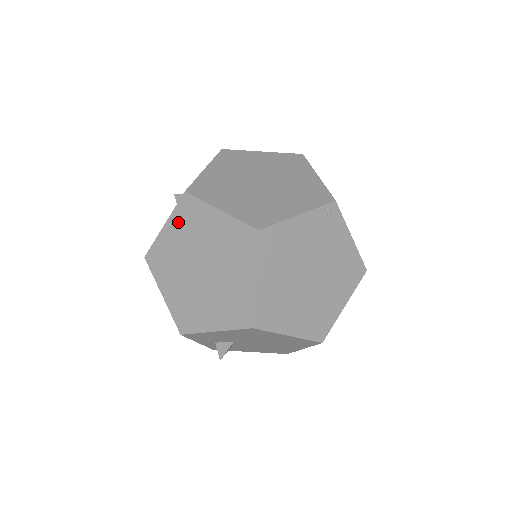
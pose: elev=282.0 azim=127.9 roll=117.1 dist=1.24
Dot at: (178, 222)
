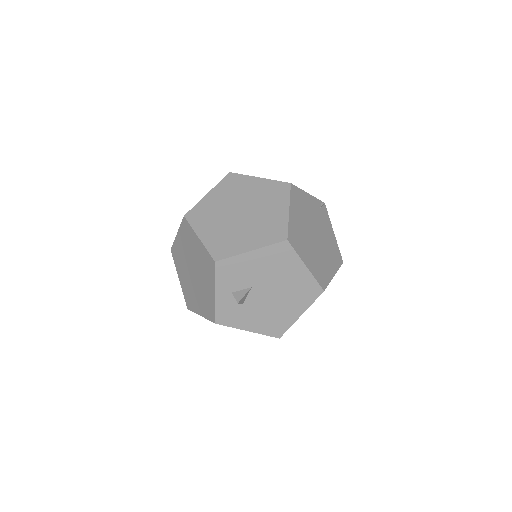
Dot at: (222, 189)
